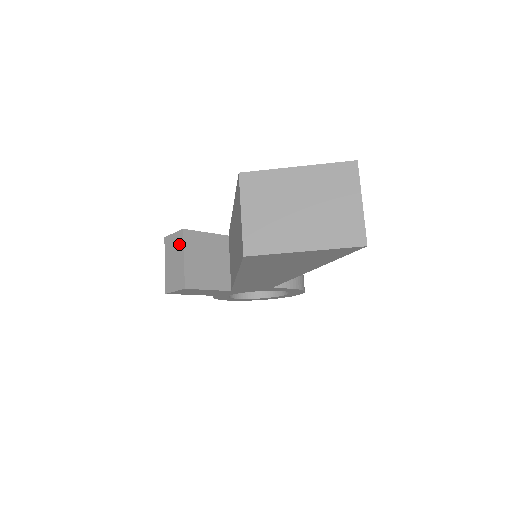
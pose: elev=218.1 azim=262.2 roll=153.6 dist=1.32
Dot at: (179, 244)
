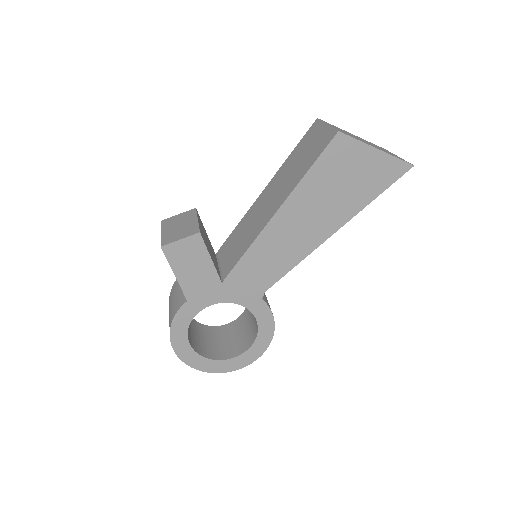
Dot at: (189, 215)
